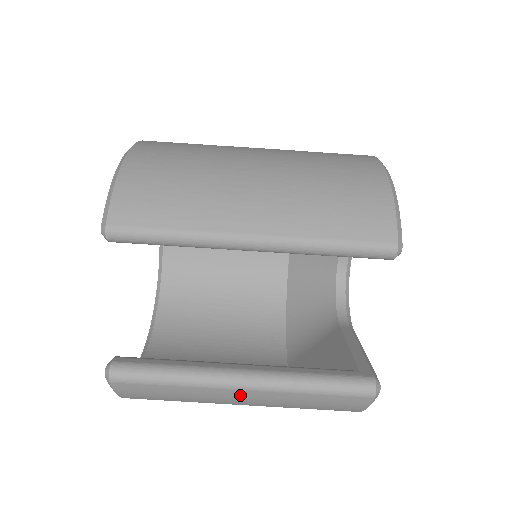
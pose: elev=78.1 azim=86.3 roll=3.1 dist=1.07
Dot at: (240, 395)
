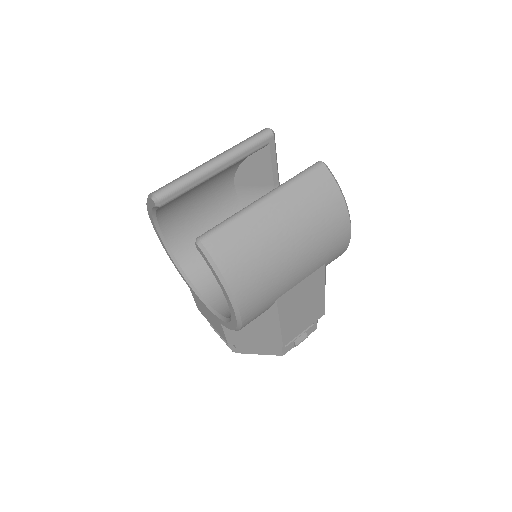
Dot at: (270, 208)
